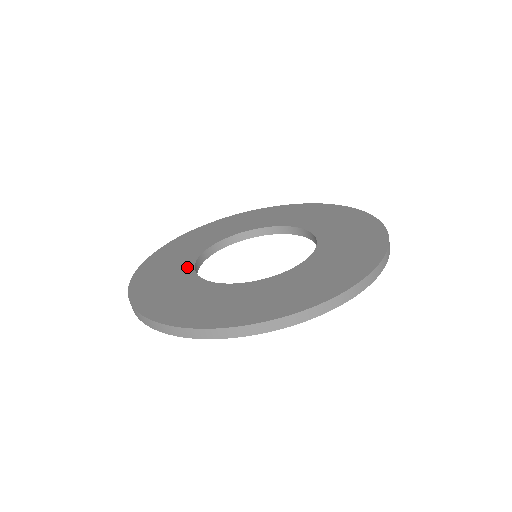
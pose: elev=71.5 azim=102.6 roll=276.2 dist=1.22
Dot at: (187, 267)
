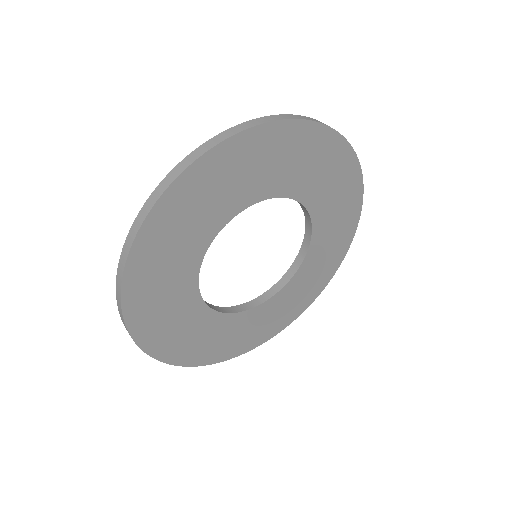
Dot at: occluded
